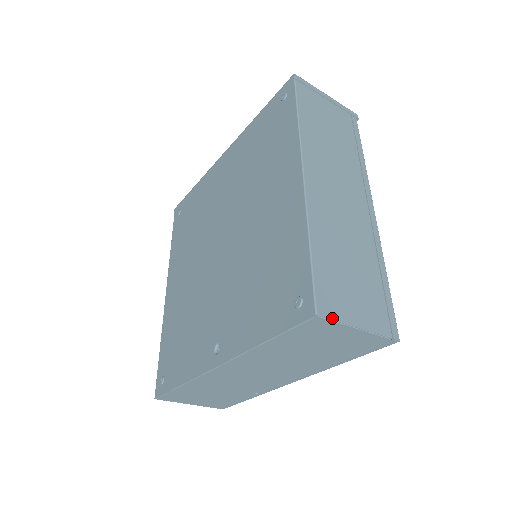
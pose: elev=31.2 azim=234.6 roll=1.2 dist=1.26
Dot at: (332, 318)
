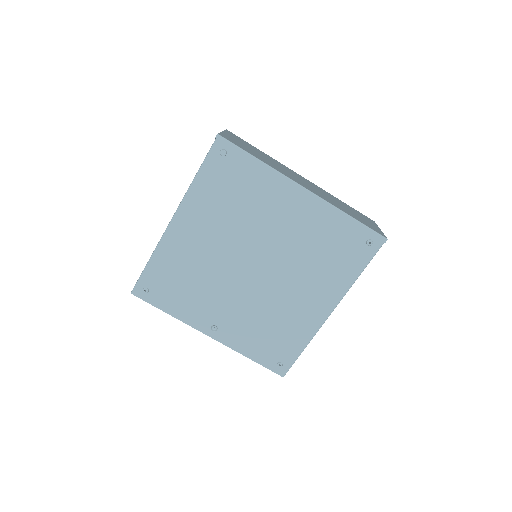
Dot at: occluded
